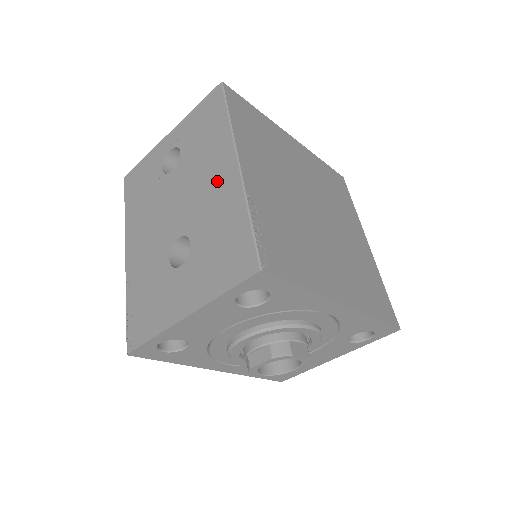
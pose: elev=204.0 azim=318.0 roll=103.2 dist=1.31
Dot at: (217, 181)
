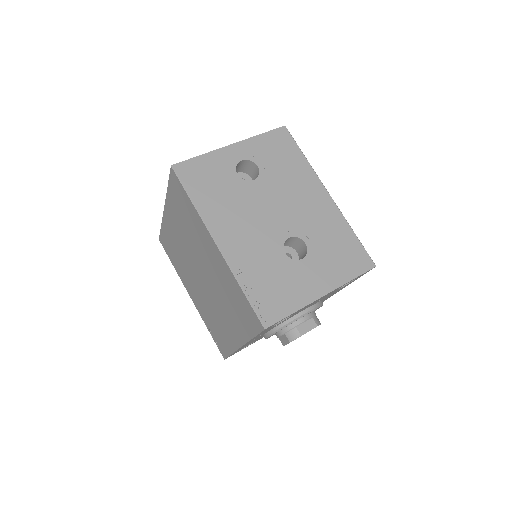
Dot at: (315, 202)
